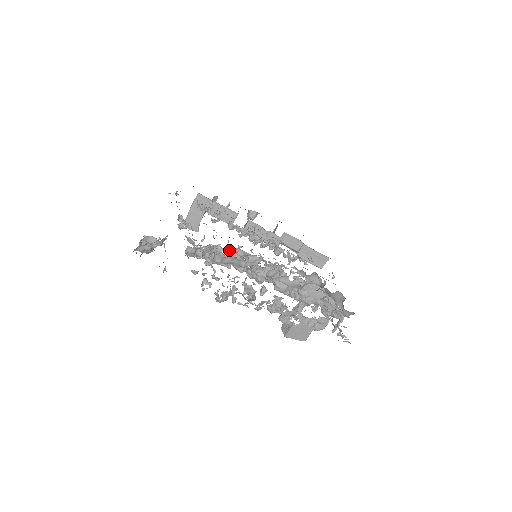
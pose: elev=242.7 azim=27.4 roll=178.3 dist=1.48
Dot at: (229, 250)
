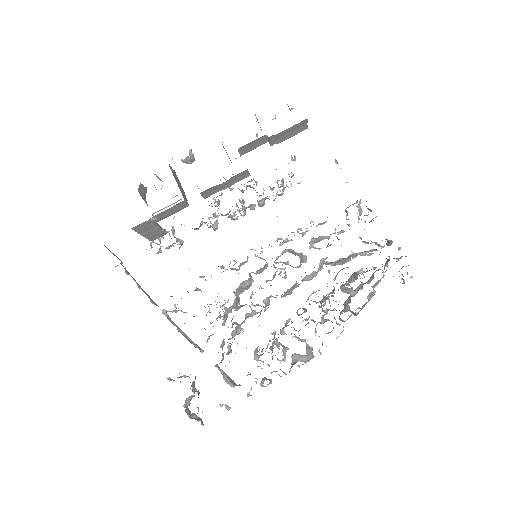
Dot at: (236, 298)
